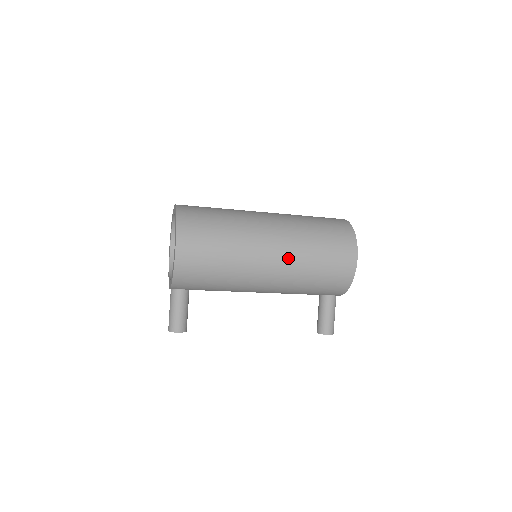
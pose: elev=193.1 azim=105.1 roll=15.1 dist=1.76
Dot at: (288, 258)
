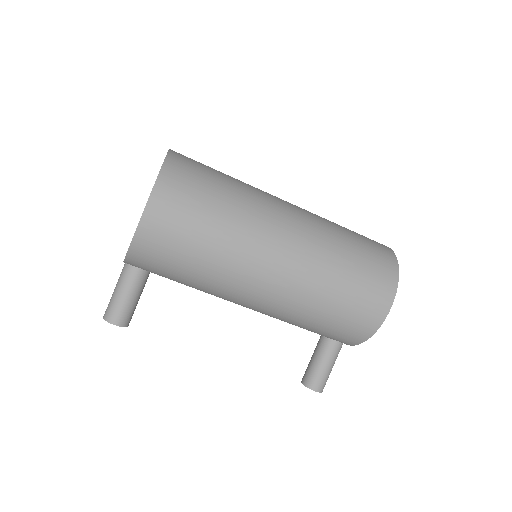
Dot at: (299, 275)
